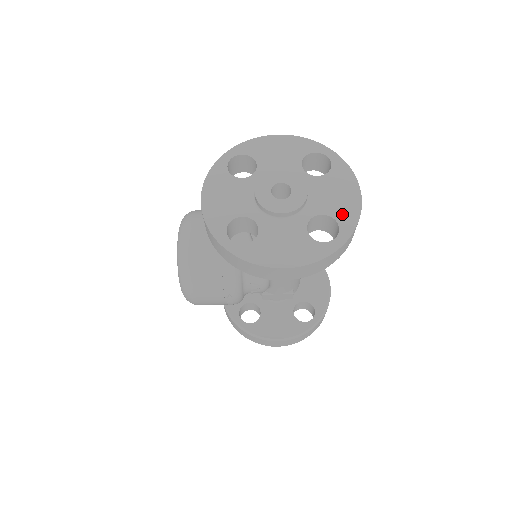
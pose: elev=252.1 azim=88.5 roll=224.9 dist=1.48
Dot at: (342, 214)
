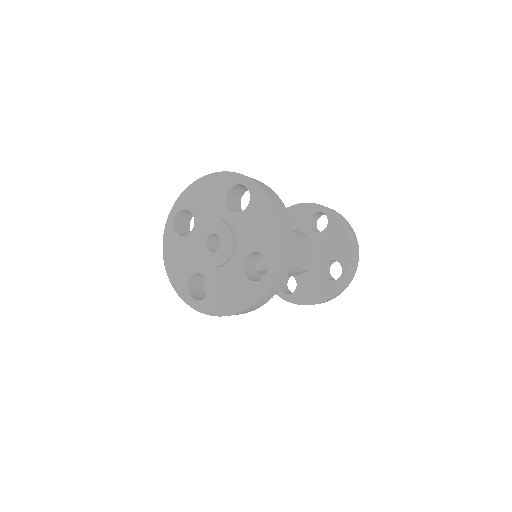
Dot at: (267, 247)
